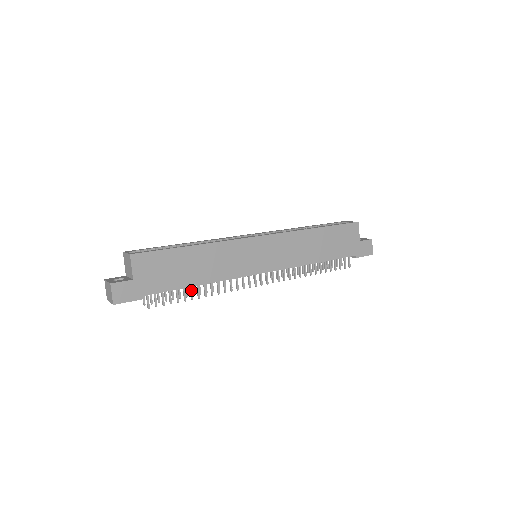
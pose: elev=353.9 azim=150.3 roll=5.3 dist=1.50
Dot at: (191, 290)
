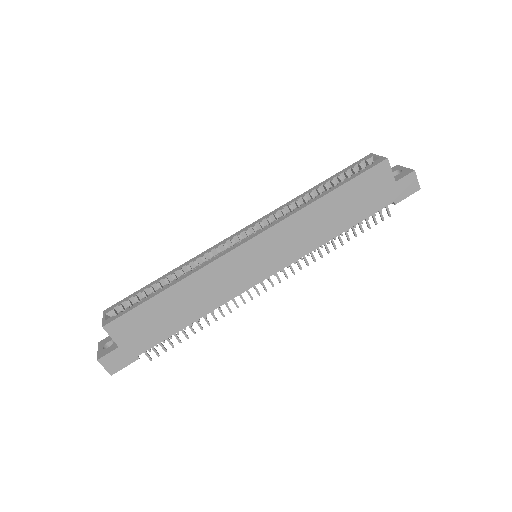
Dot at: (189, 326)
